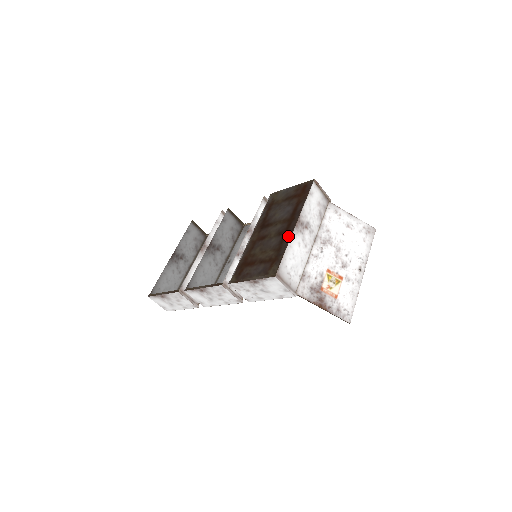
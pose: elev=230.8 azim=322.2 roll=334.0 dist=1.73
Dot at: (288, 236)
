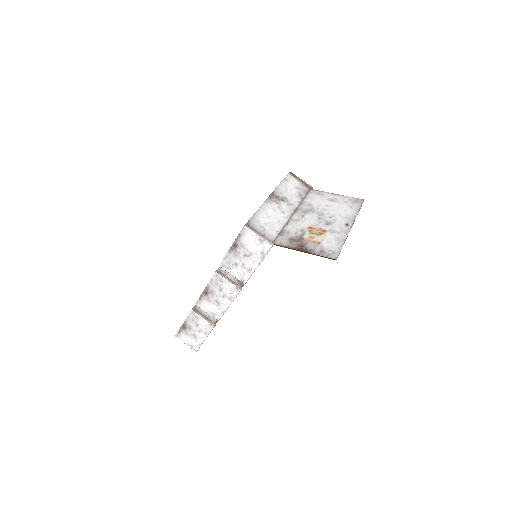
Dot at: occluded
